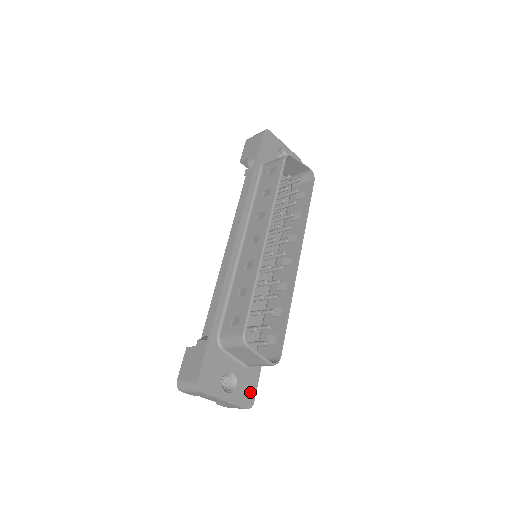
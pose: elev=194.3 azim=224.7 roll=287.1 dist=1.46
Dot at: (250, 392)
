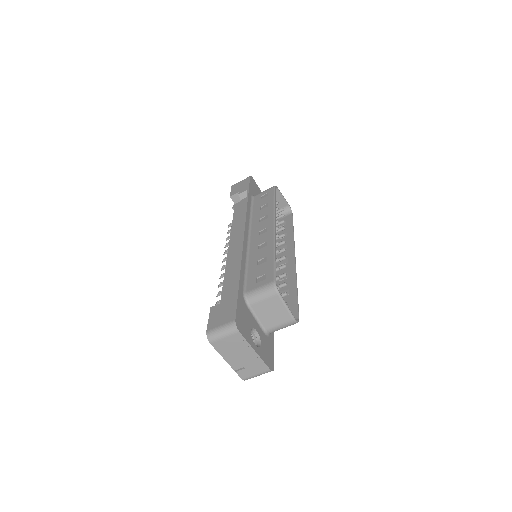
Dot at: (270, 357)
